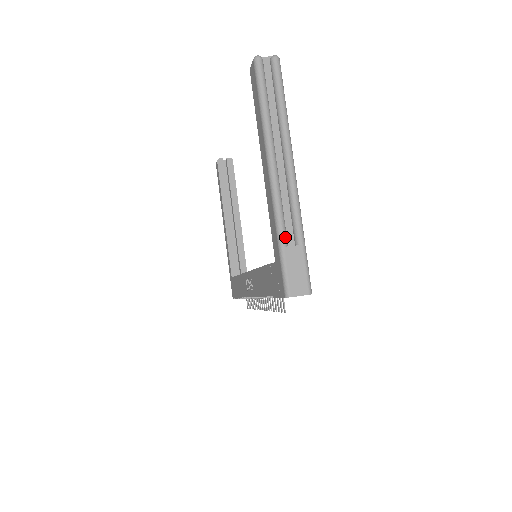
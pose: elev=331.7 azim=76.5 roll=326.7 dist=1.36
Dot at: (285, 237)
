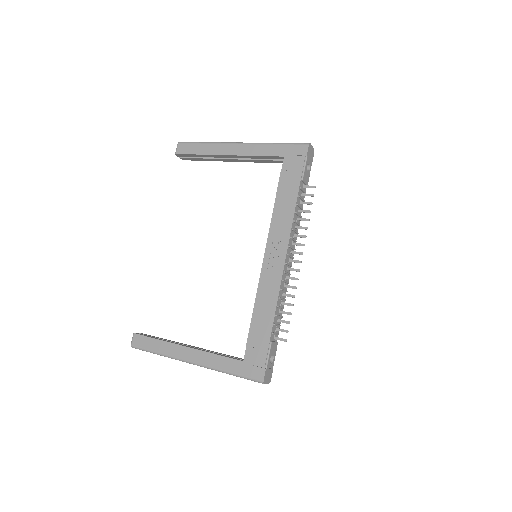
Dot at: occluded
